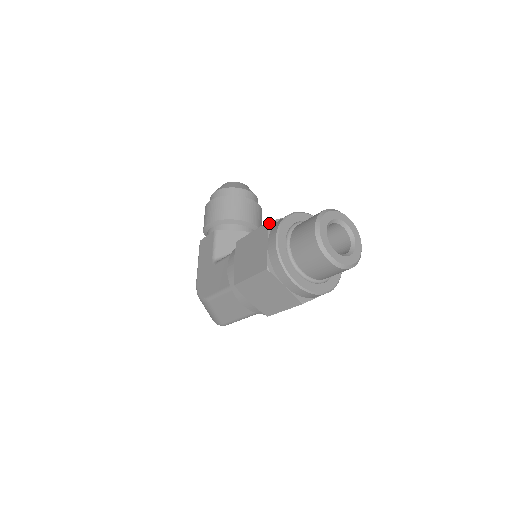
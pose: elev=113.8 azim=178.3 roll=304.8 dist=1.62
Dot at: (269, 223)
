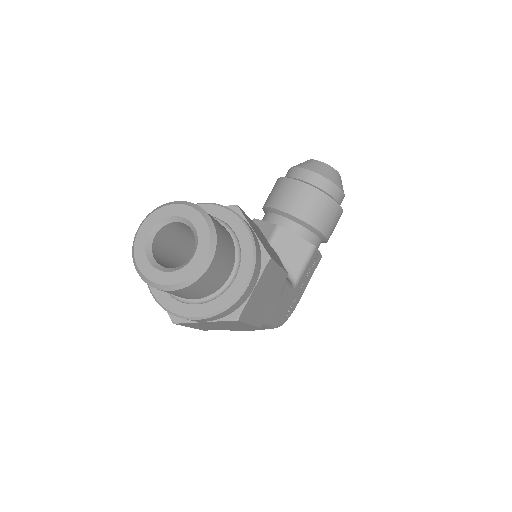
Dot at: occluded
